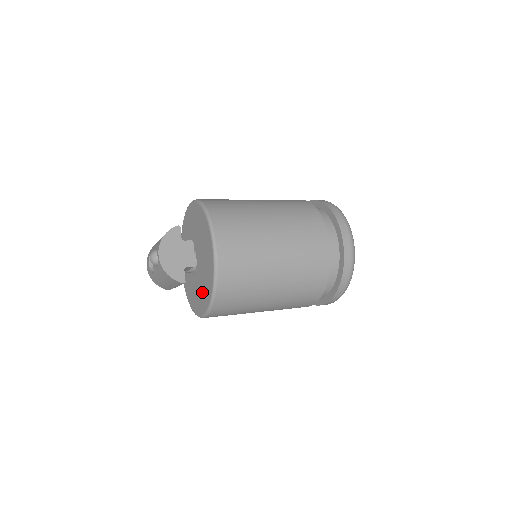
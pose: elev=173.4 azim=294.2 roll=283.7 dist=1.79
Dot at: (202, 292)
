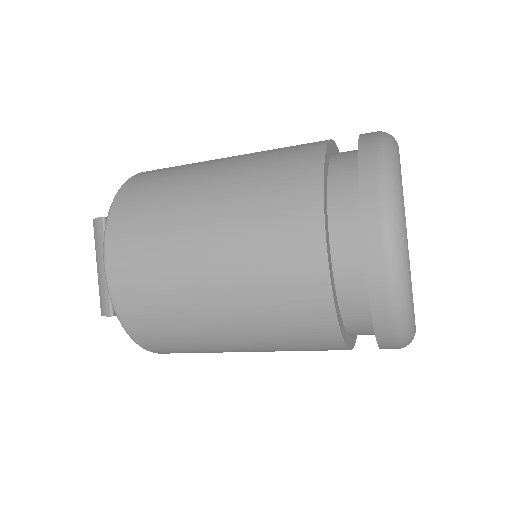
Dot at: occluded
